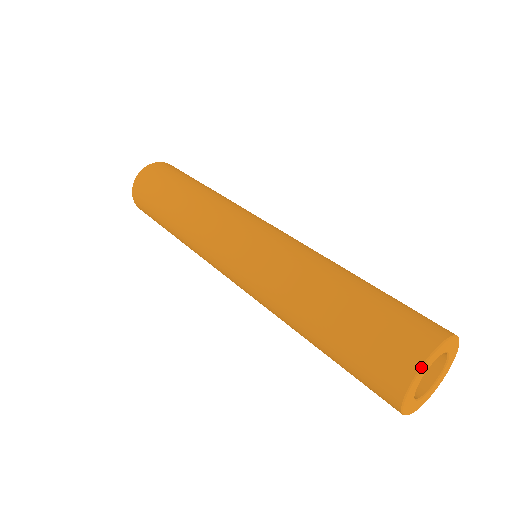
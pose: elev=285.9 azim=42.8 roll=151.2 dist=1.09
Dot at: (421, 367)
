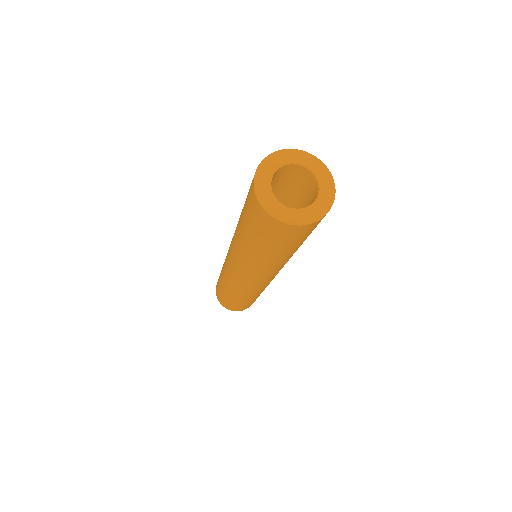
Dot at: (263, 160)
